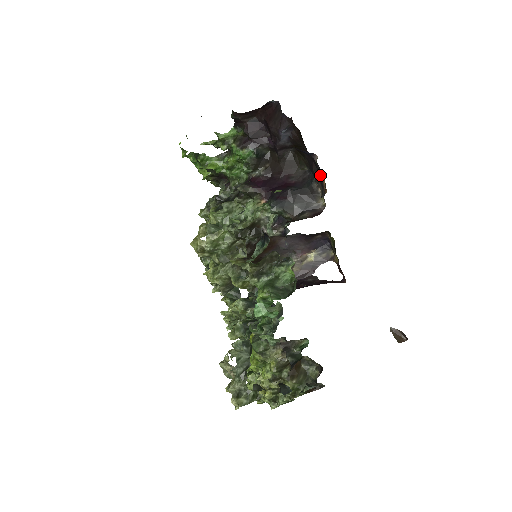
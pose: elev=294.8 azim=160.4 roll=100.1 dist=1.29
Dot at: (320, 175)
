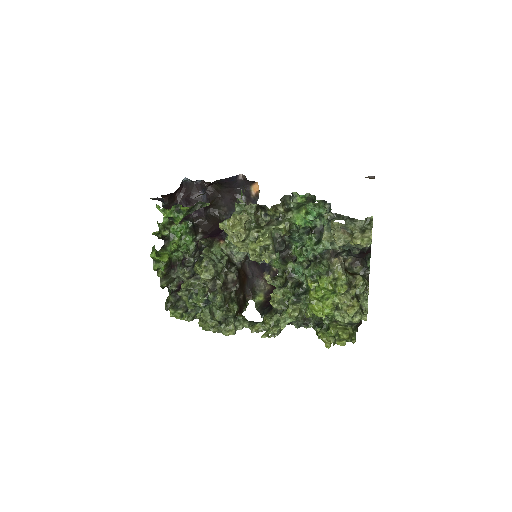
Dot at: (245, 194)
